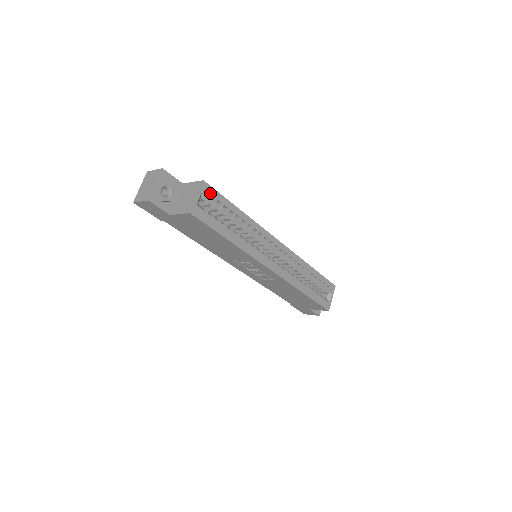
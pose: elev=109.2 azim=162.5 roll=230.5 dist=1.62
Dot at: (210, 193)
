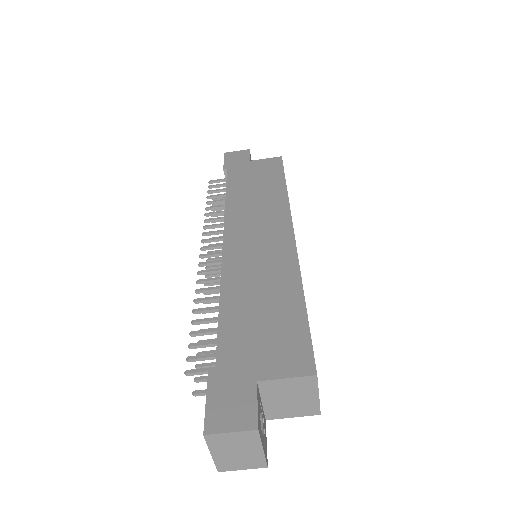
Dot at: occluded
